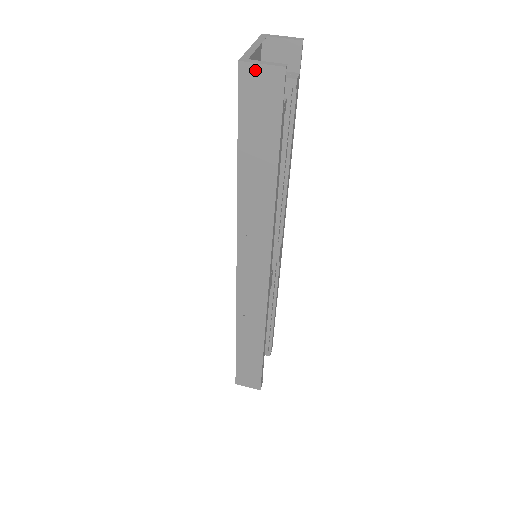
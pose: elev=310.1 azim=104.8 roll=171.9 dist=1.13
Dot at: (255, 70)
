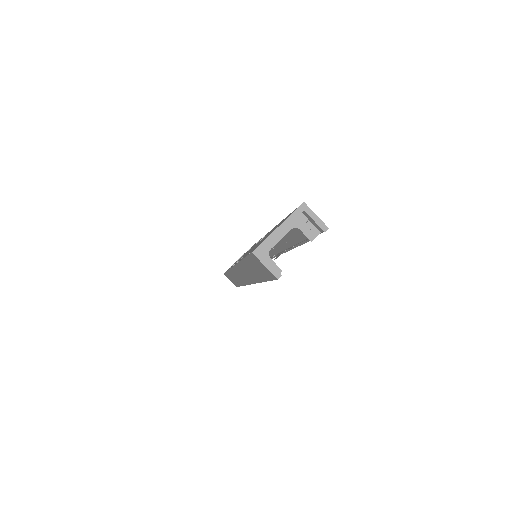
Dot at: (260, 262)
